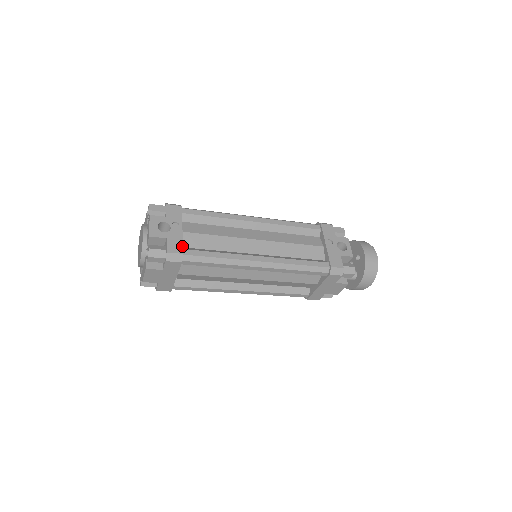
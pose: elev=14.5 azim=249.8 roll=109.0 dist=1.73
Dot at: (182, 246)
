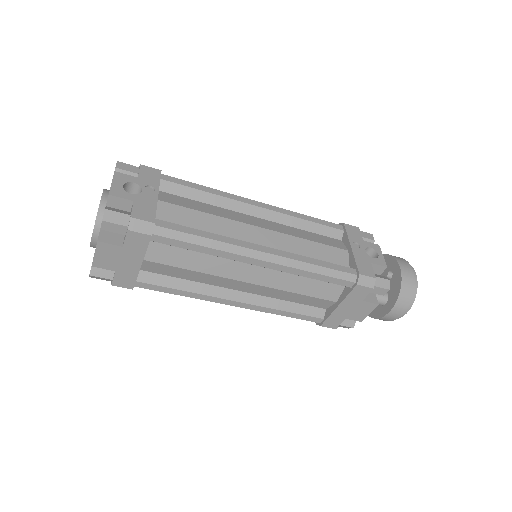
Dot at: (155, 214)
